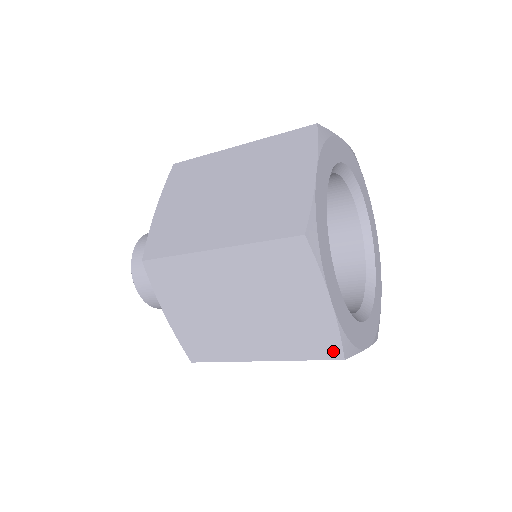
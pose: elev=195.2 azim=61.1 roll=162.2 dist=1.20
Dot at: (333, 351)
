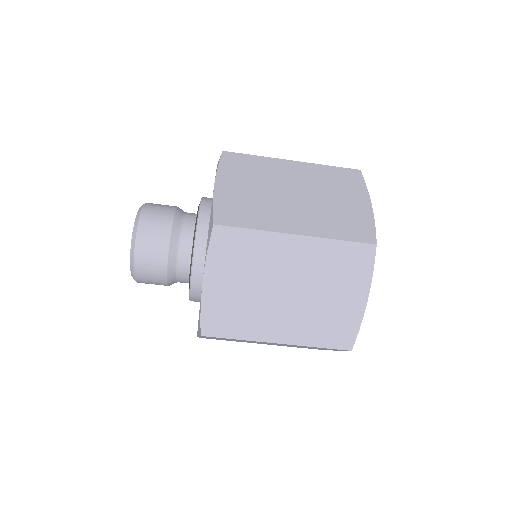
Dot at: (368, 237)
